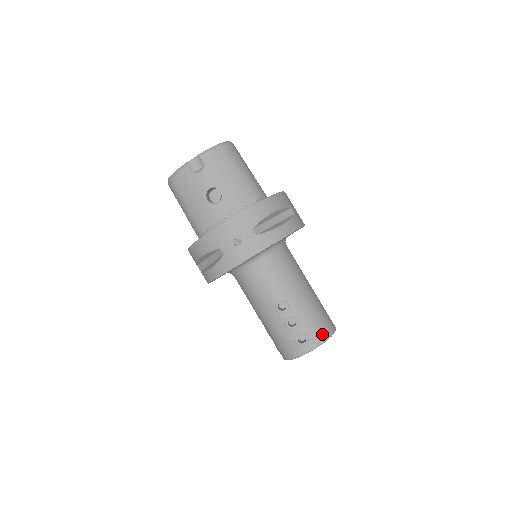
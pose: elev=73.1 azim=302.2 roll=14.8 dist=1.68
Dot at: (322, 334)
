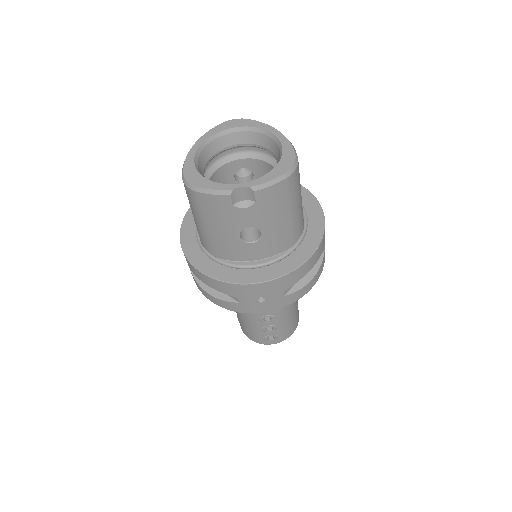
Dot at: (290, 333)
